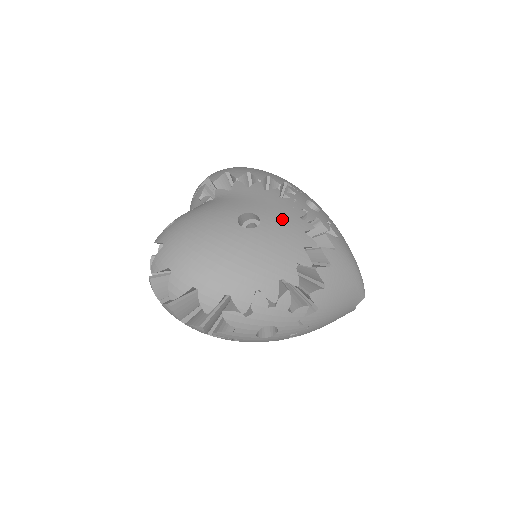
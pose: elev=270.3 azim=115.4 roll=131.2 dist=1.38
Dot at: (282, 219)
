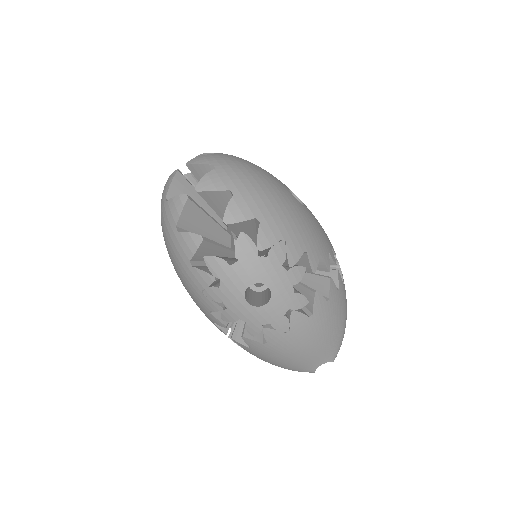
Dot at: occluded
